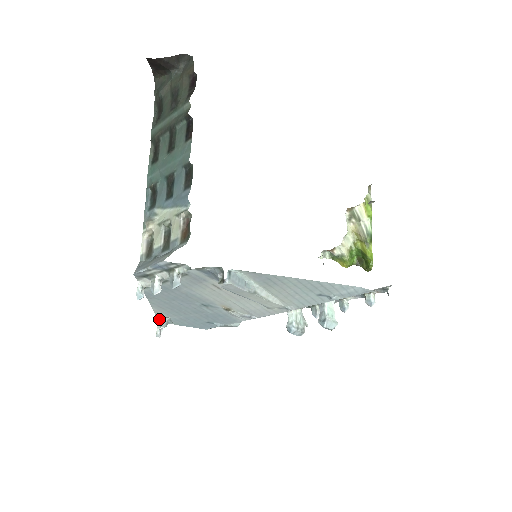
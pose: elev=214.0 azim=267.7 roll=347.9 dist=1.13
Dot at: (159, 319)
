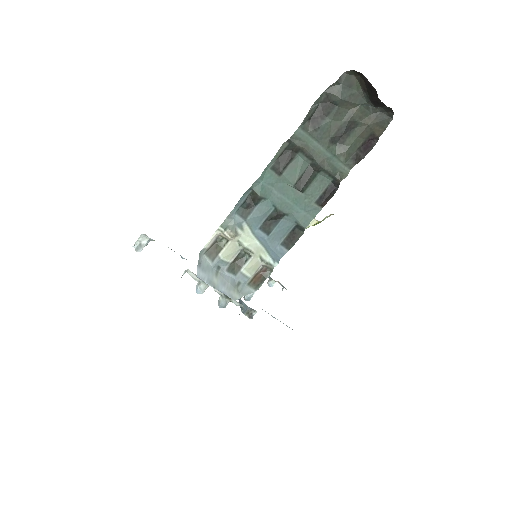
Dot at: (143, 234)
